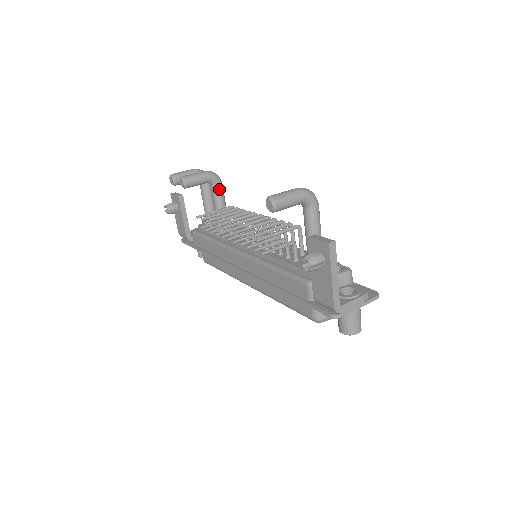
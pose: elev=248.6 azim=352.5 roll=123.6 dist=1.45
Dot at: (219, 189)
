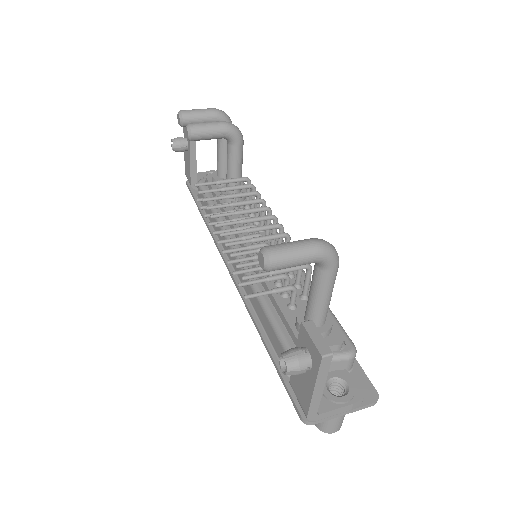
Dot at: (237, 149)
